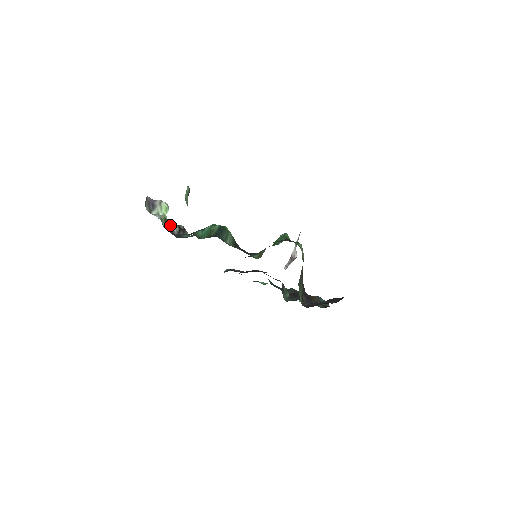
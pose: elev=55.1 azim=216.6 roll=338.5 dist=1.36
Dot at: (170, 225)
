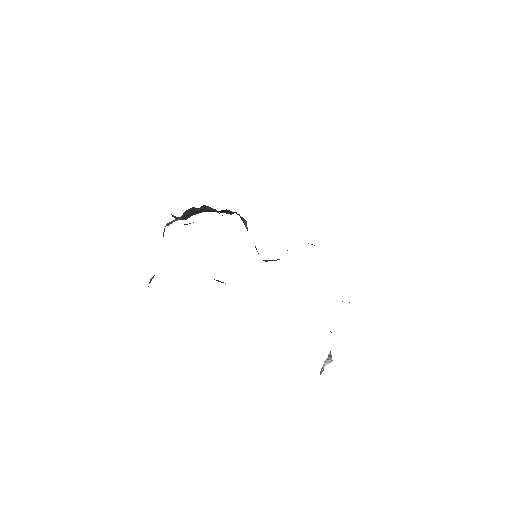
Dot at: occluded
